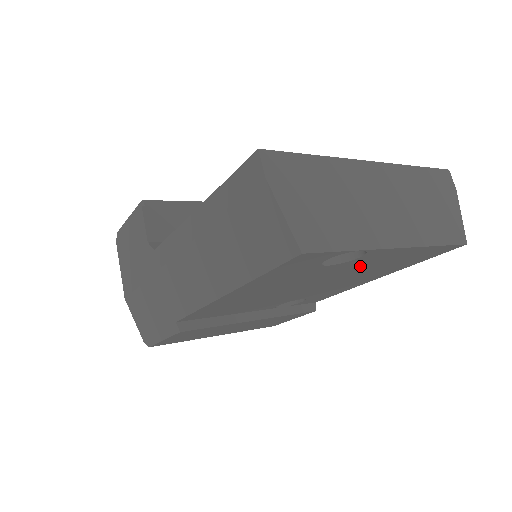
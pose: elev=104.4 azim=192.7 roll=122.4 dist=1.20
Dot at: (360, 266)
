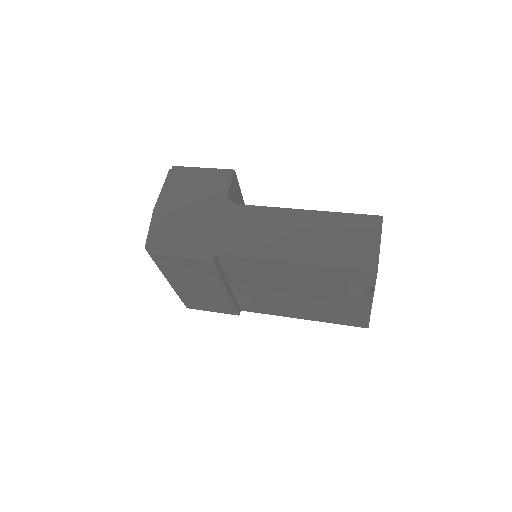
Dot at: (339, 301)
